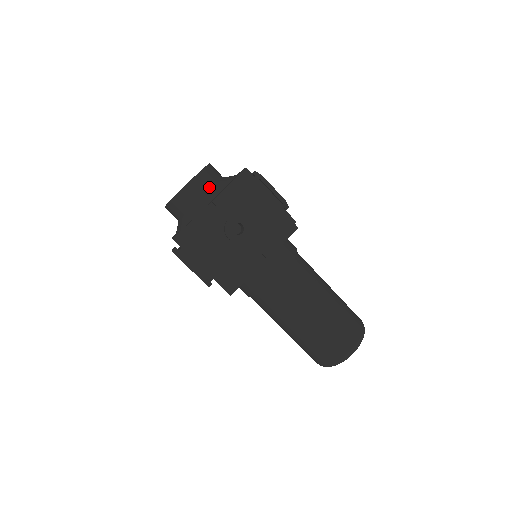
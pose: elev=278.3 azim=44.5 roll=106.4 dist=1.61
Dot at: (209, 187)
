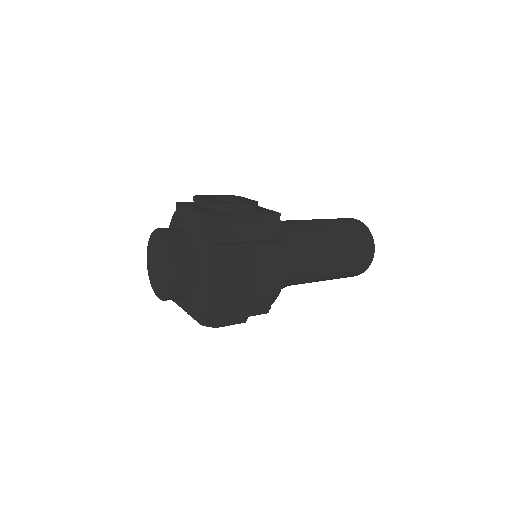
Dot at: (193, 261)
